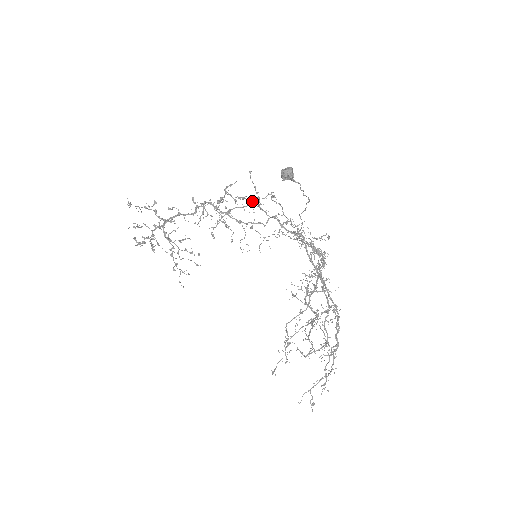
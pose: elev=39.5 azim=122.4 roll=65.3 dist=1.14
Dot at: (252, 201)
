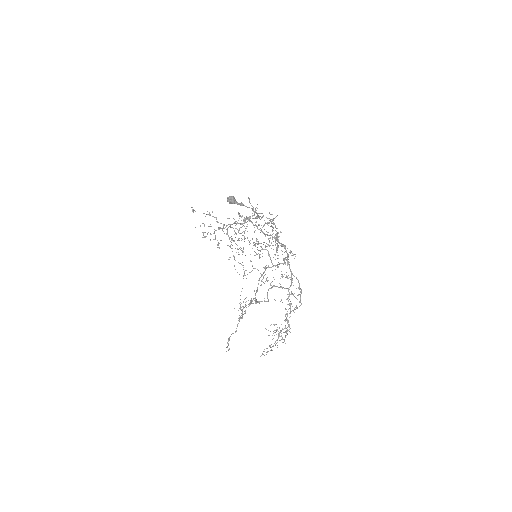
Dot at: (257, 218)
